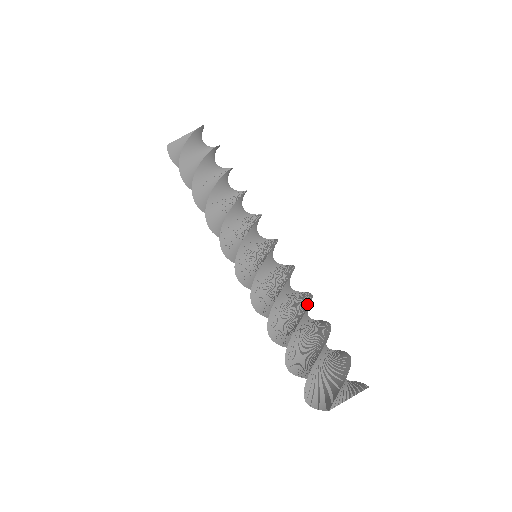
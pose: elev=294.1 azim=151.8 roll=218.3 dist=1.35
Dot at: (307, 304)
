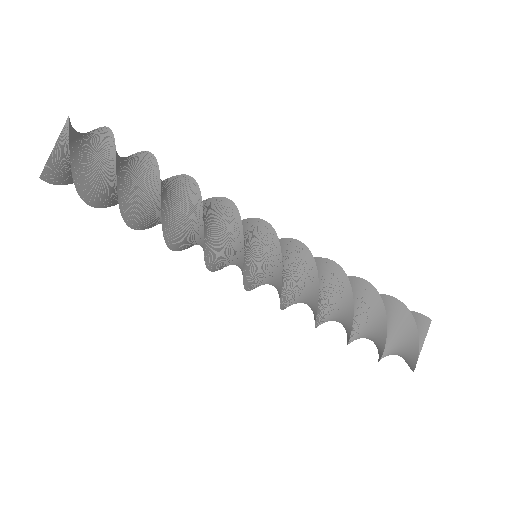
Dot at: (348, 291)
